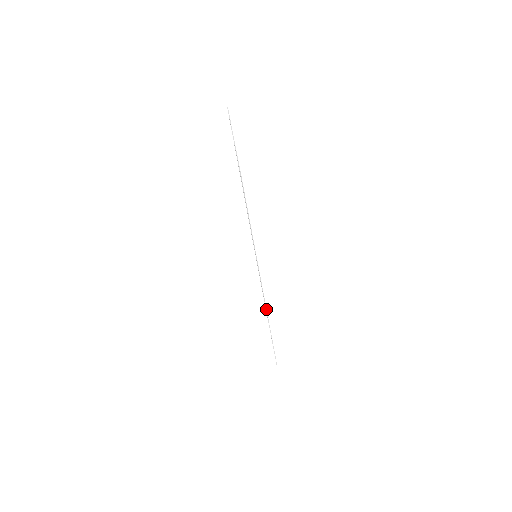
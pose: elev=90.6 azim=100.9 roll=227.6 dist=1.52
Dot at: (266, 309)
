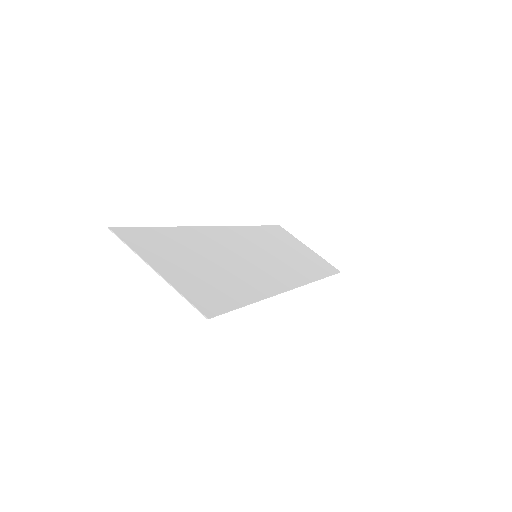
Dot at: (306, 284)
